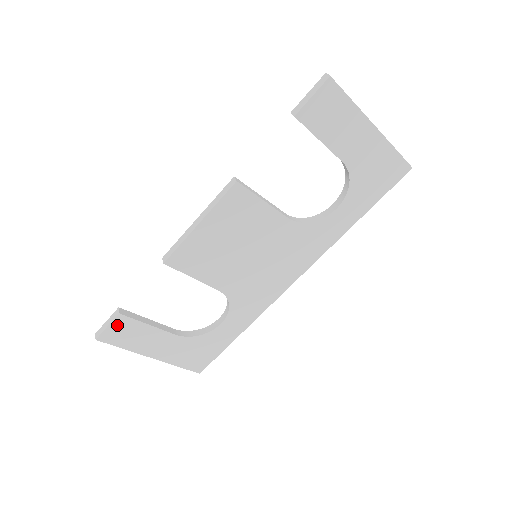
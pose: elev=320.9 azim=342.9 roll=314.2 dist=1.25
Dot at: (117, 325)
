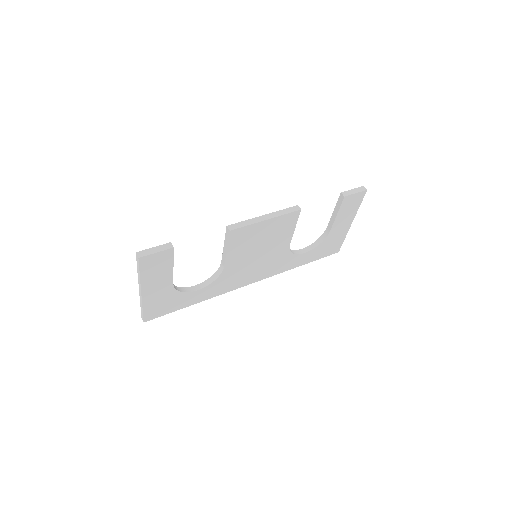
Dot at: (161, 255)
